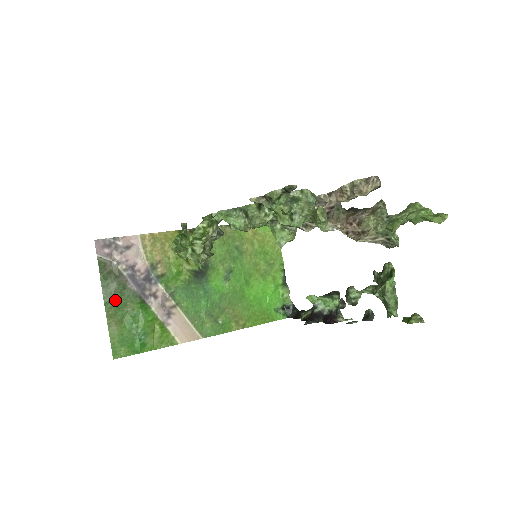
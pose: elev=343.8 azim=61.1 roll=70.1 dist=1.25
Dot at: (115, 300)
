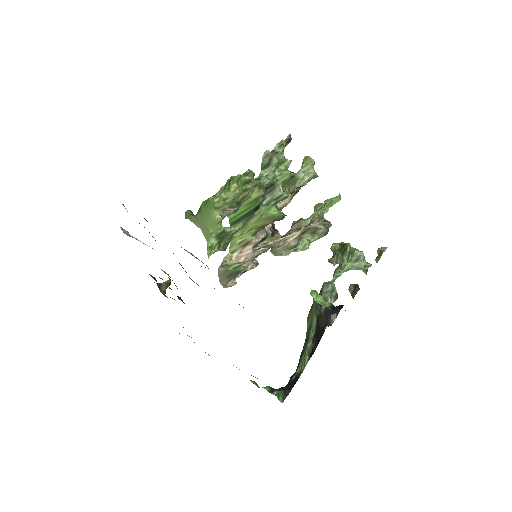
Dot at: occluded
